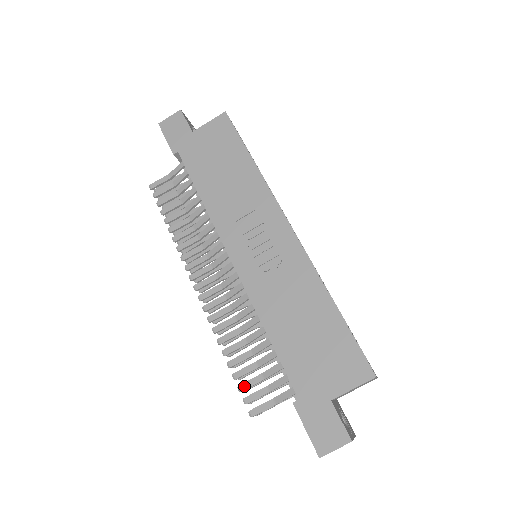
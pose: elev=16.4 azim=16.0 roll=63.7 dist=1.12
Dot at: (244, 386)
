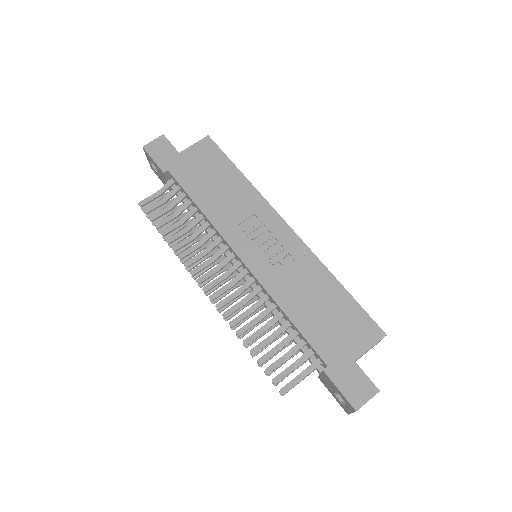
Dot at: (271, 368)
